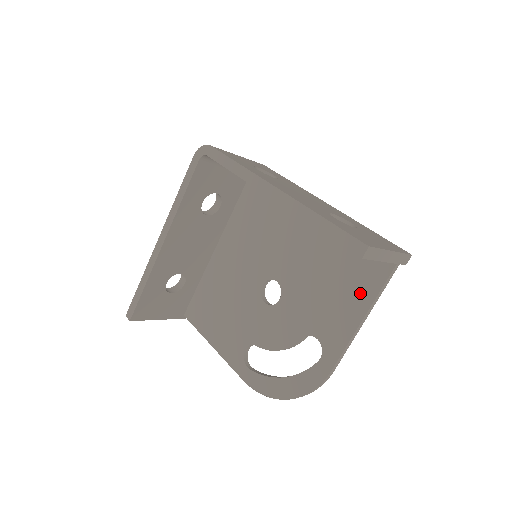
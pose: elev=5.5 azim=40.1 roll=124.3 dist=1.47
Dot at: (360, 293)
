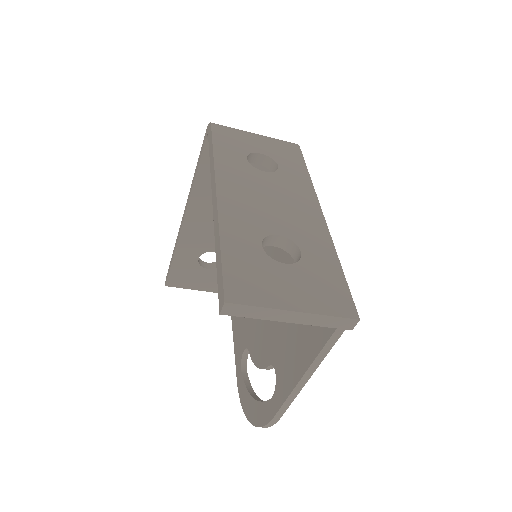
Dot at: (309, 342)
